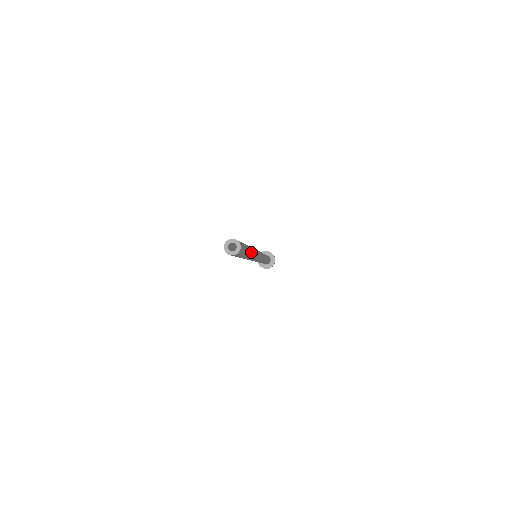
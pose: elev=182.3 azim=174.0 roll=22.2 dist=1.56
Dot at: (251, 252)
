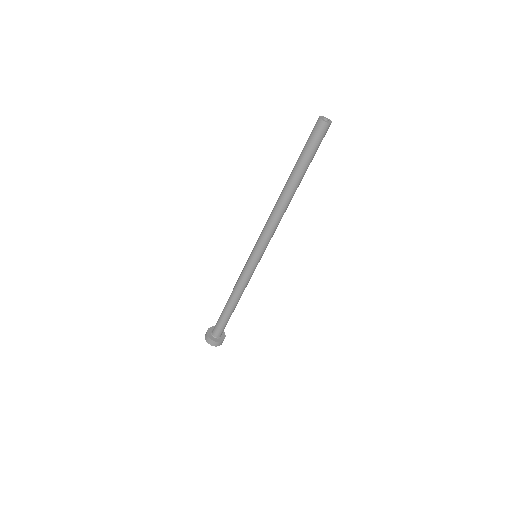
Dot at: (298, 186)
